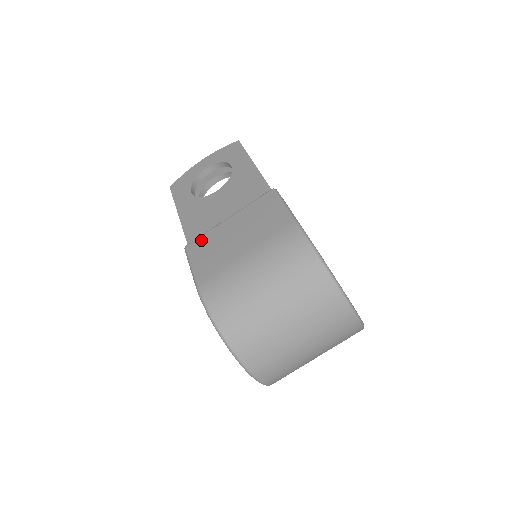
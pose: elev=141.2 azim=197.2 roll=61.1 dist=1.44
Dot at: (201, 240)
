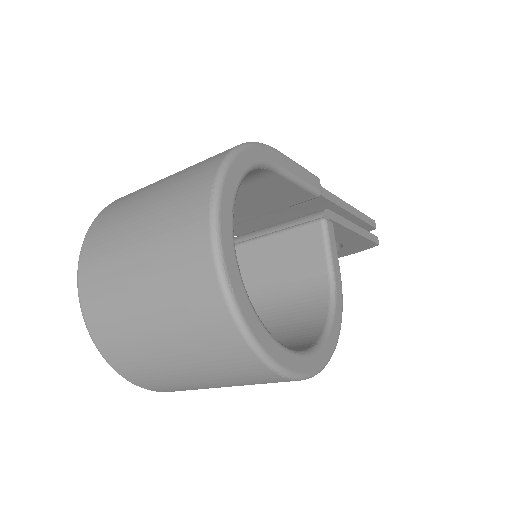
Dot at: occluded
